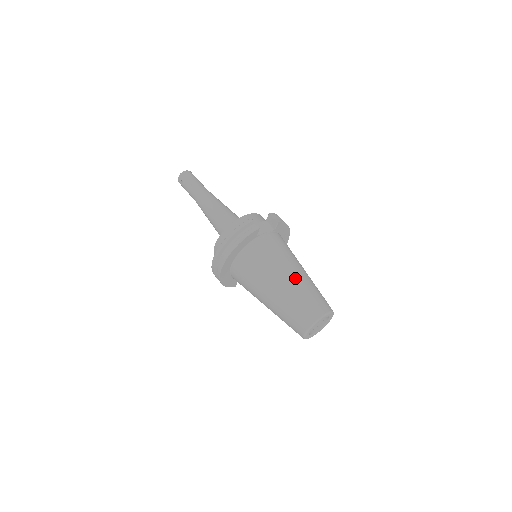
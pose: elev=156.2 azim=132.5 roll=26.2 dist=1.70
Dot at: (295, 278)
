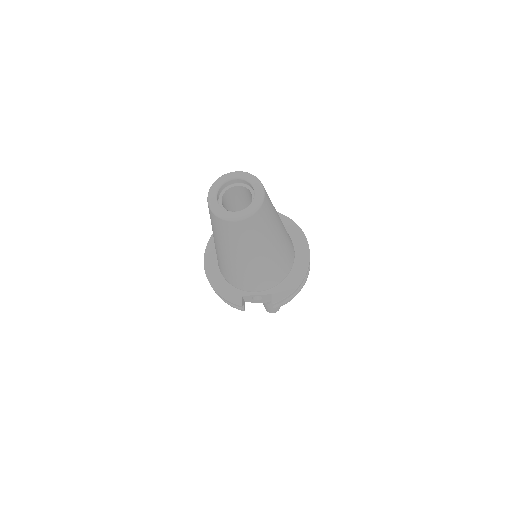
Dot at: occluded
